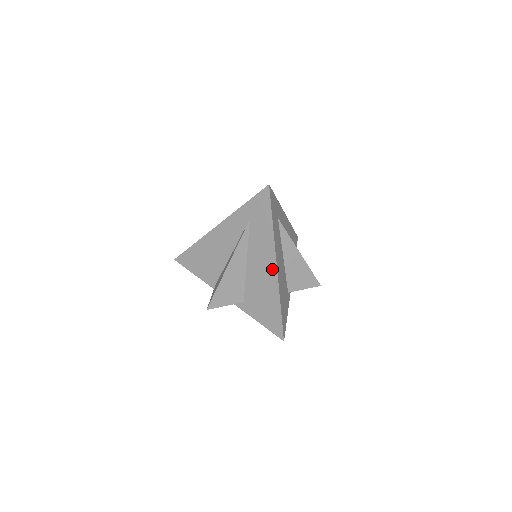
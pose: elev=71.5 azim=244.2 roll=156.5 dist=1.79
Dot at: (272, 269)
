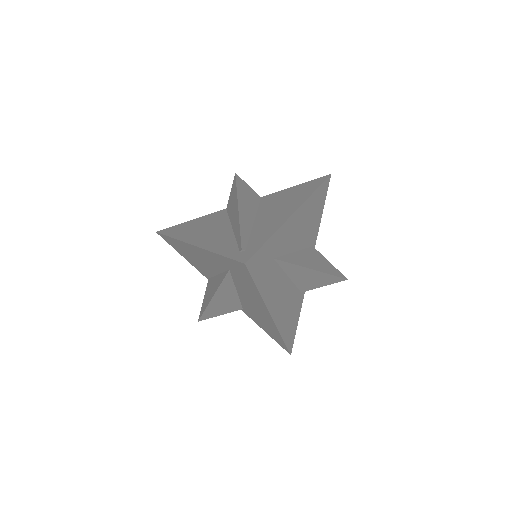
Dot at: (267, 317)
